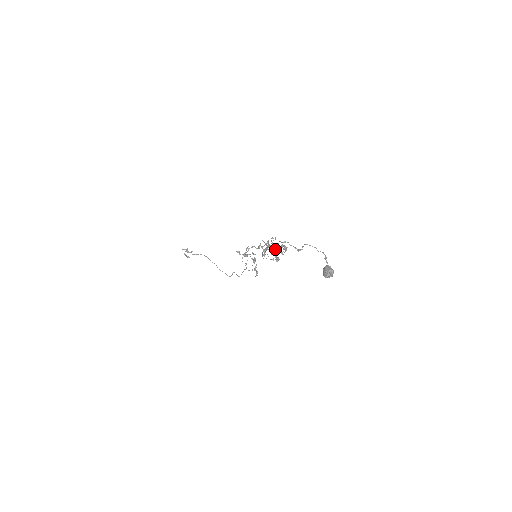
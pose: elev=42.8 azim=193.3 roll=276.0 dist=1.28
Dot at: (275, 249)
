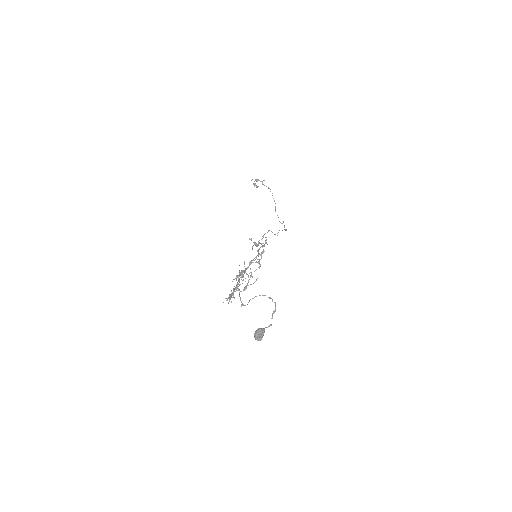
Dot at: (233, 289)
